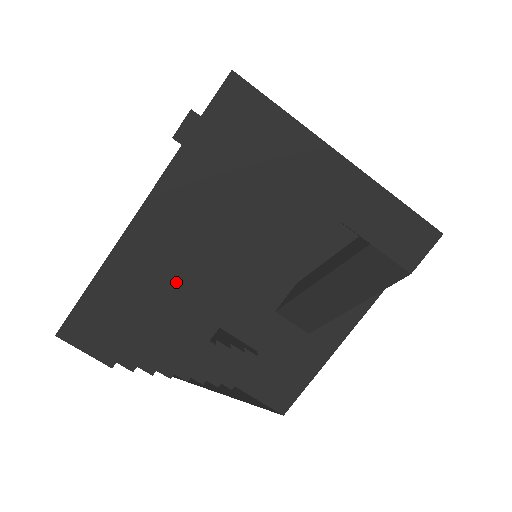
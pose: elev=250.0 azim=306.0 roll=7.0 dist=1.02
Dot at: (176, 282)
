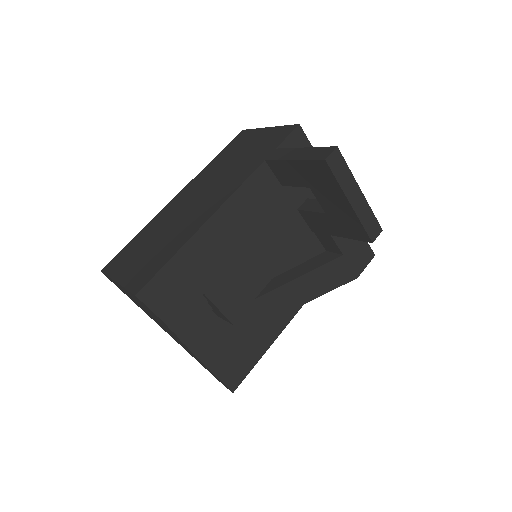
Dot at: (234, 262)
